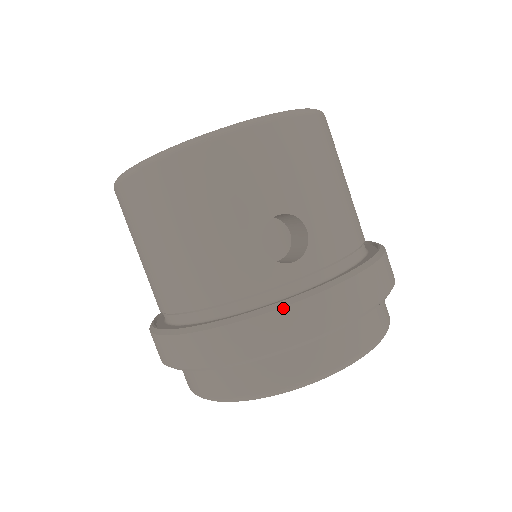
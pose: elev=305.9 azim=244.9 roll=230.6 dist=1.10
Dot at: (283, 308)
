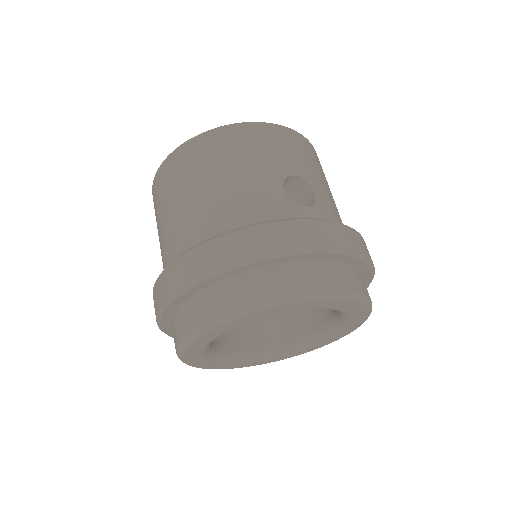
Dot at: (300, 220)
